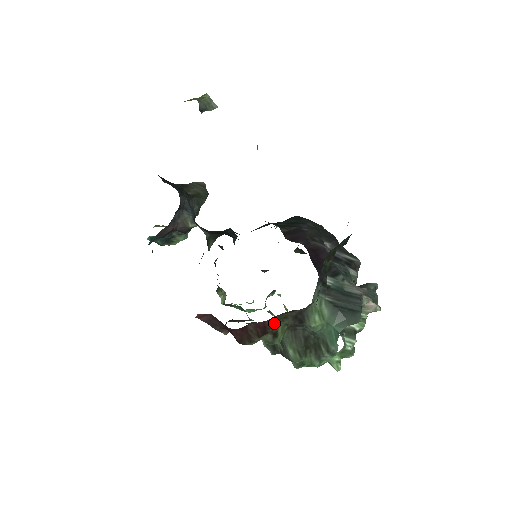
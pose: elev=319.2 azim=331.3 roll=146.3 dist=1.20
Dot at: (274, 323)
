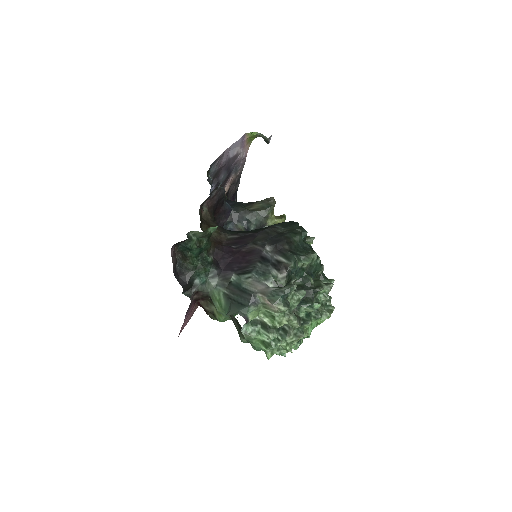
Dot at: (207, 305)
